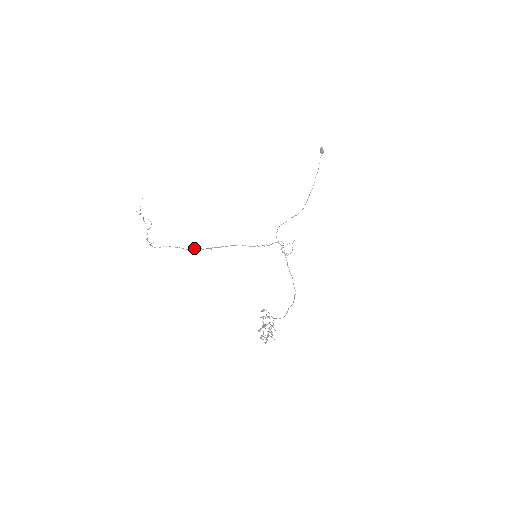
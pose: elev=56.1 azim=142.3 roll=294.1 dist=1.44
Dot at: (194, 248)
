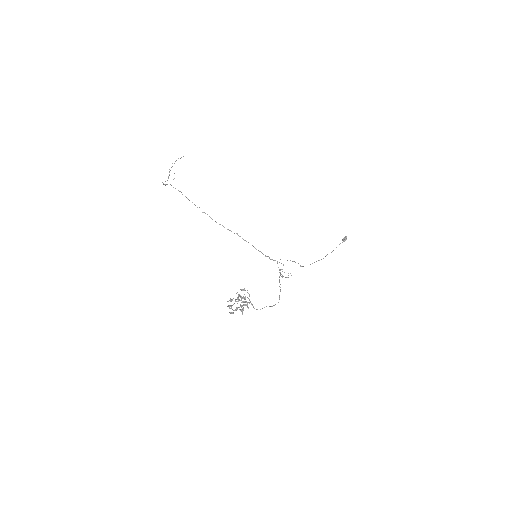
Dot at: (205, 213)
